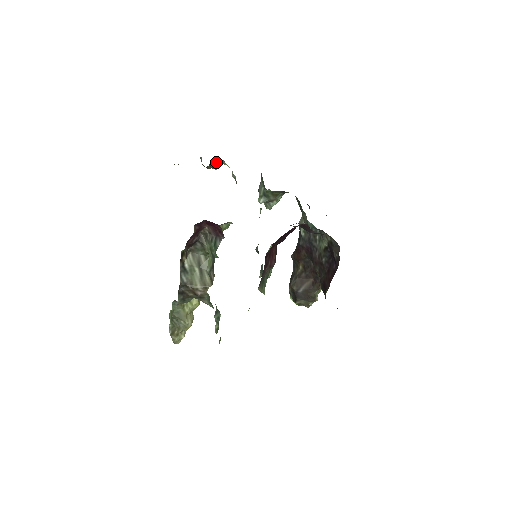
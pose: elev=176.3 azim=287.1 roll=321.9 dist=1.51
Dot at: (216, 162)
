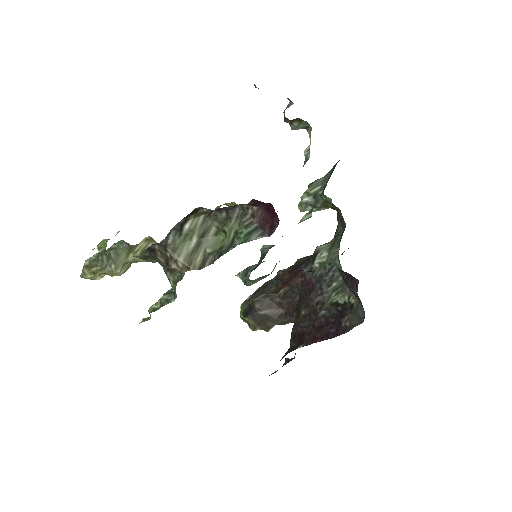
Dot at: (303, 122)
